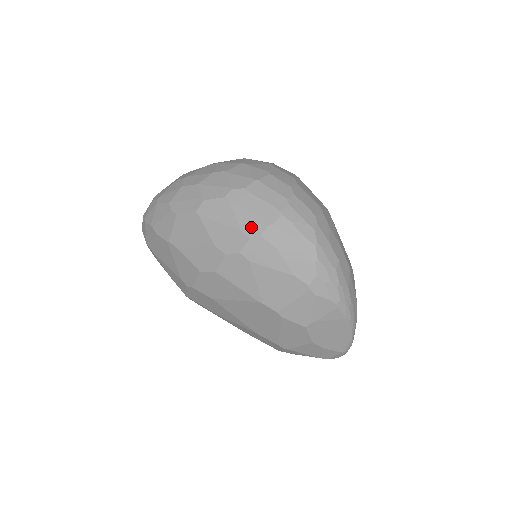
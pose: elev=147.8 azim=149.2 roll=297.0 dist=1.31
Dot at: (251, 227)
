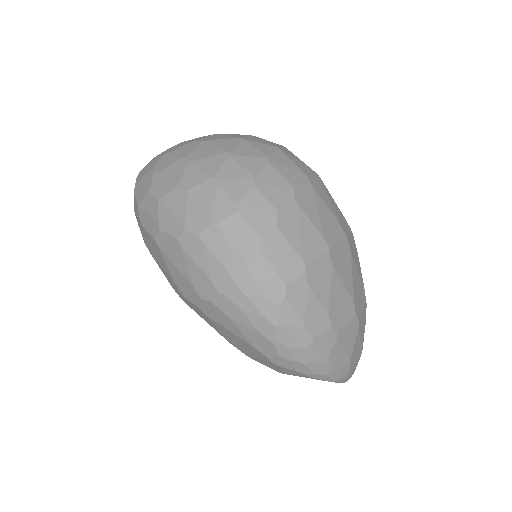
Dot at: (202, 287)
